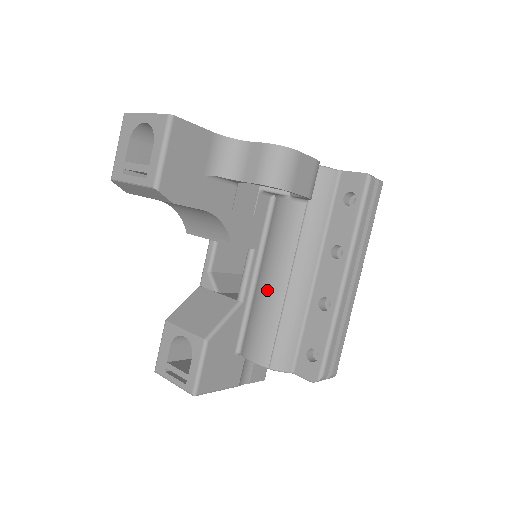
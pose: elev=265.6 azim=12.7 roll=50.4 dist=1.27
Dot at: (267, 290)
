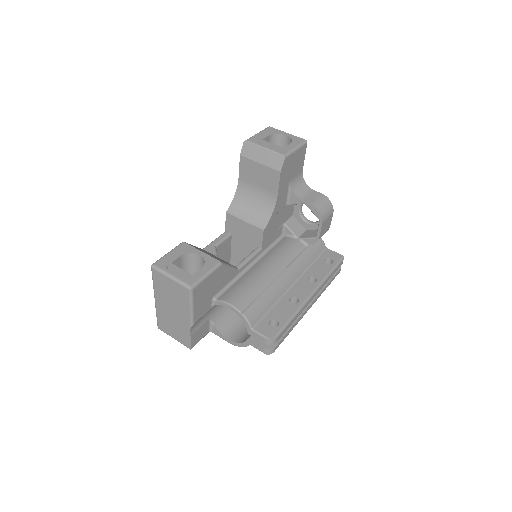
Dot at: (262, 272)
